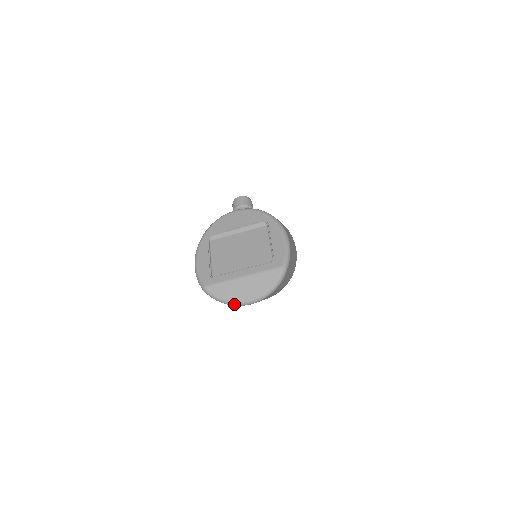
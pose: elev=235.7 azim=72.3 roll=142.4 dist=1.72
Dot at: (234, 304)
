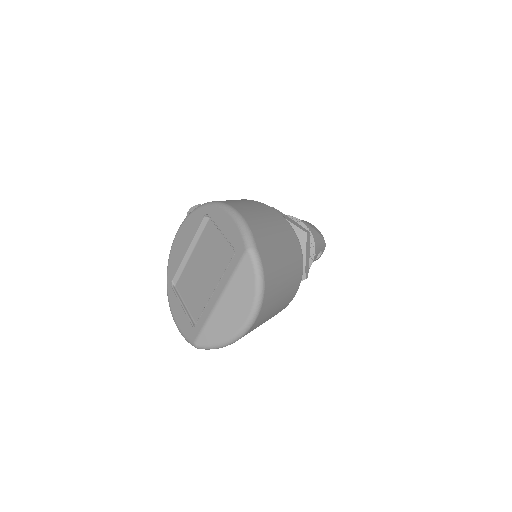
Dot at: (236, 338)
